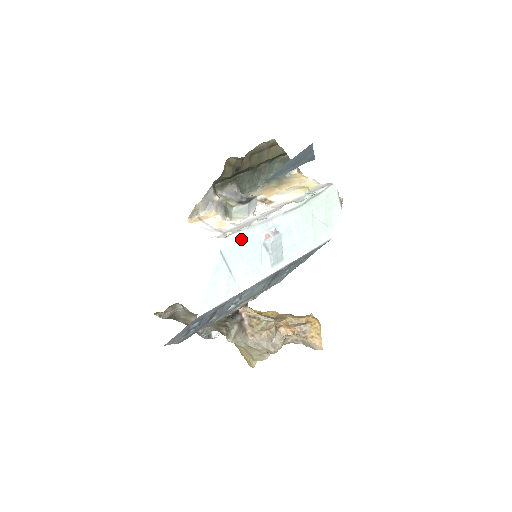
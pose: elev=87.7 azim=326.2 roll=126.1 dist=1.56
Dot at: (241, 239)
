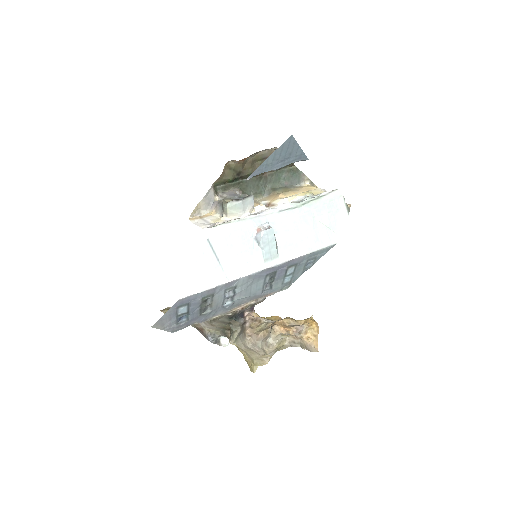
Dot at: (231, 231)
